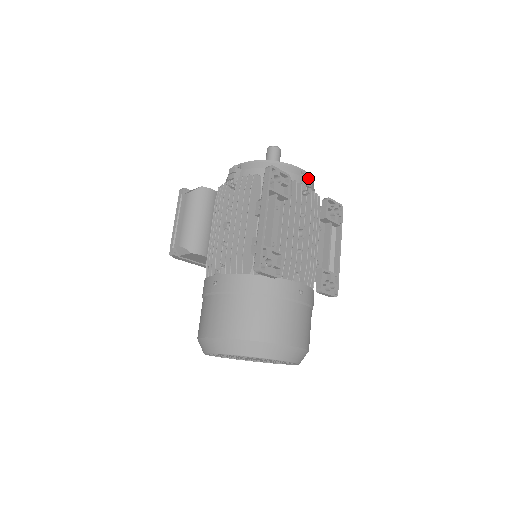
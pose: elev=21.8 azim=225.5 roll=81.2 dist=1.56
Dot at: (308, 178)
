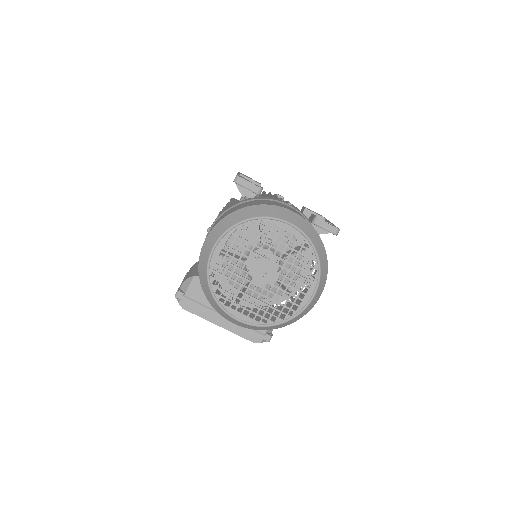
Dot at: occluded
